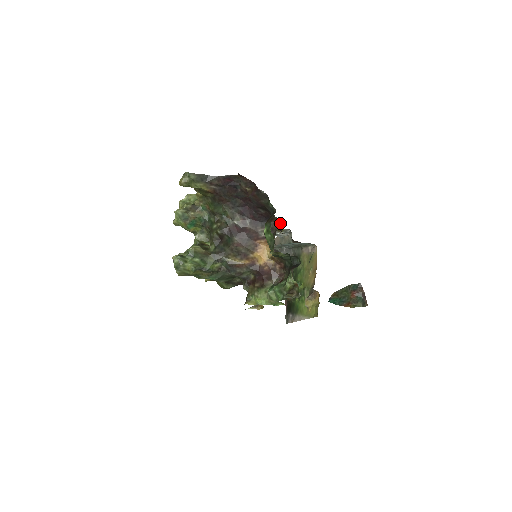
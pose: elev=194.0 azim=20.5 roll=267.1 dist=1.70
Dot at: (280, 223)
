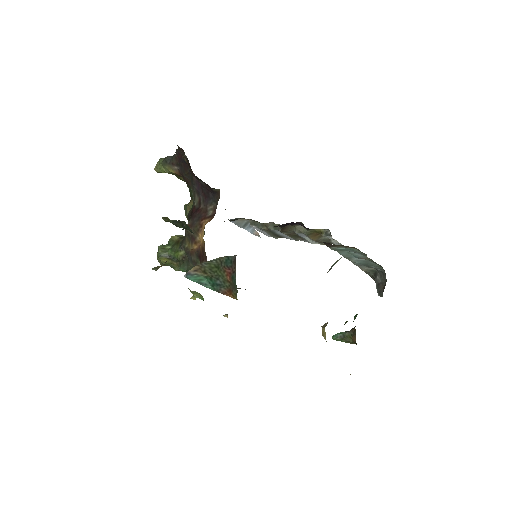
Dot at: occluded
